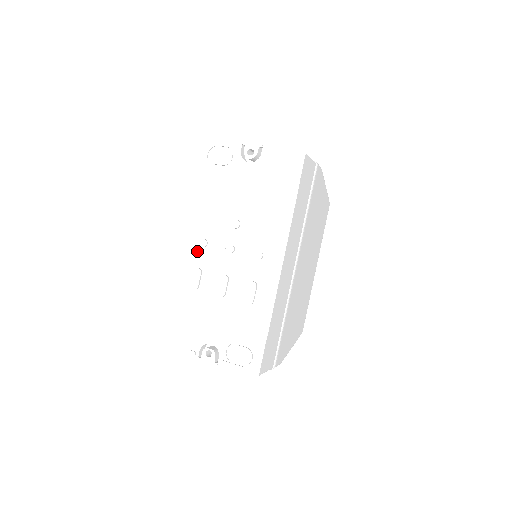
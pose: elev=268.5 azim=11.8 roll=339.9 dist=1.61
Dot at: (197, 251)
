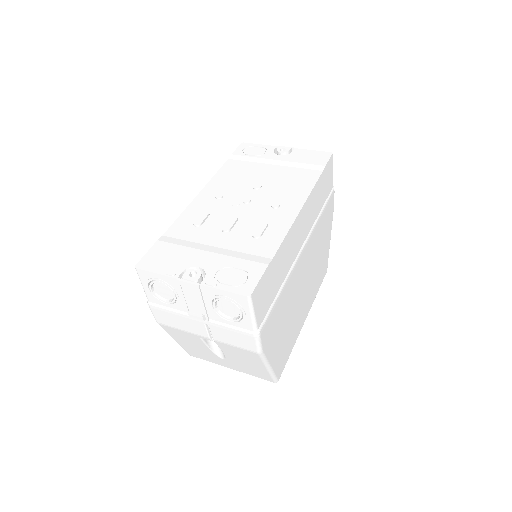
Dot at: (210, 201)
